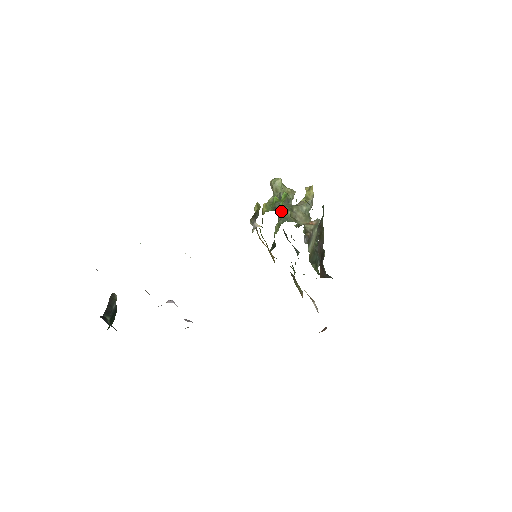
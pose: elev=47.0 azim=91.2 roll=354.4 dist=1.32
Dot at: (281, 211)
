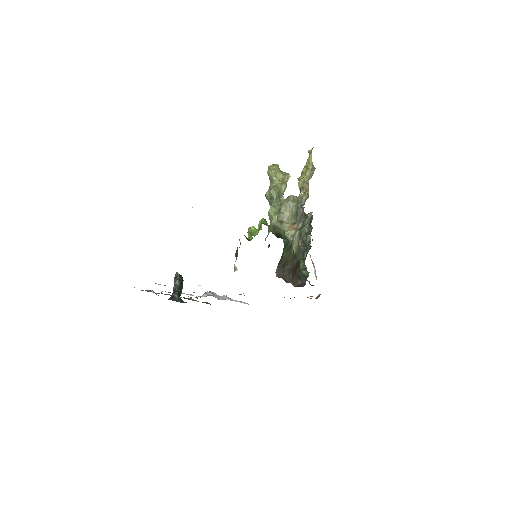
Dot at: (270, 216)
